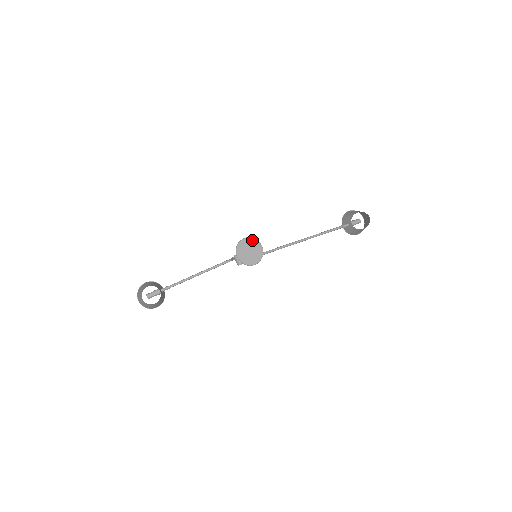
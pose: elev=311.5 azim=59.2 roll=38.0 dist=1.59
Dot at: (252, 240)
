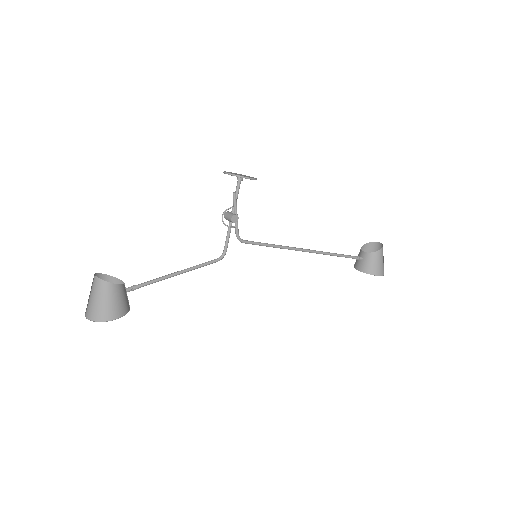
Dot at: occluded
